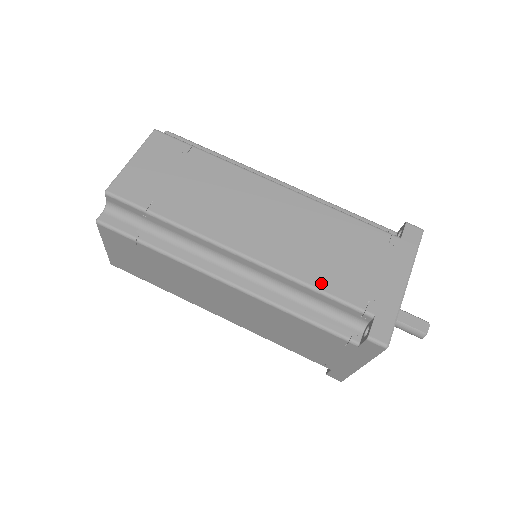
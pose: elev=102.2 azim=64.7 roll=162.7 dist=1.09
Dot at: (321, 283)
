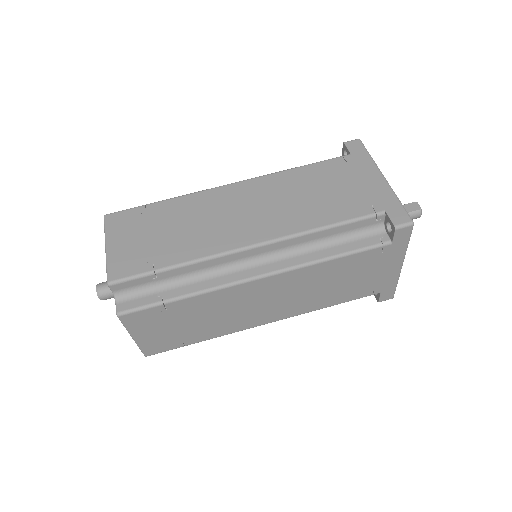
Dot at: (329, 219)
